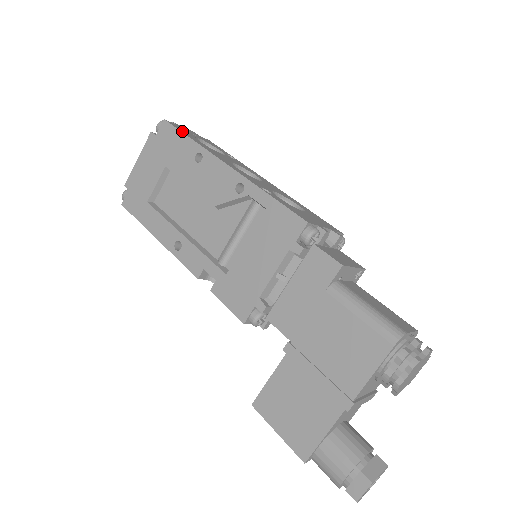
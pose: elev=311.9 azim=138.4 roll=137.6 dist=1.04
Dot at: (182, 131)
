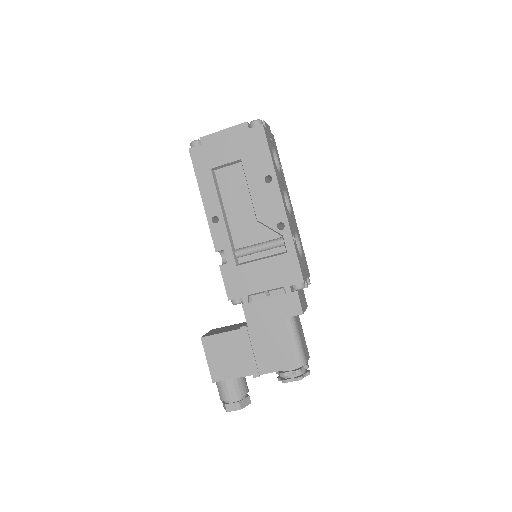
Dot at: (269, 146)
